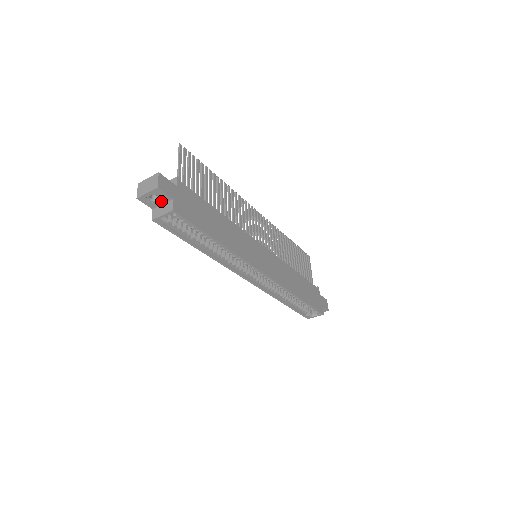
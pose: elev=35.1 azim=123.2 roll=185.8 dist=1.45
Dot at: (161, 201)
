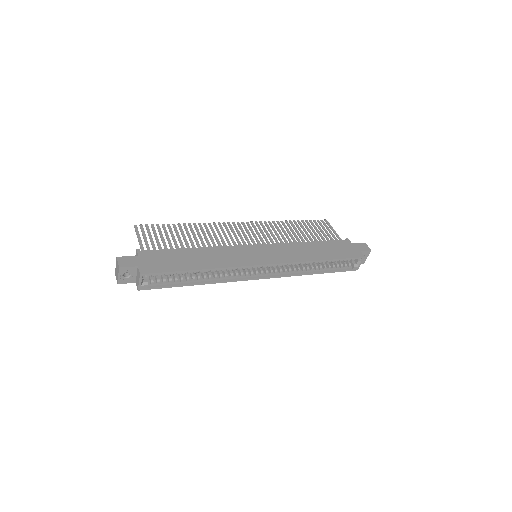
Dot at: (133, 274)
